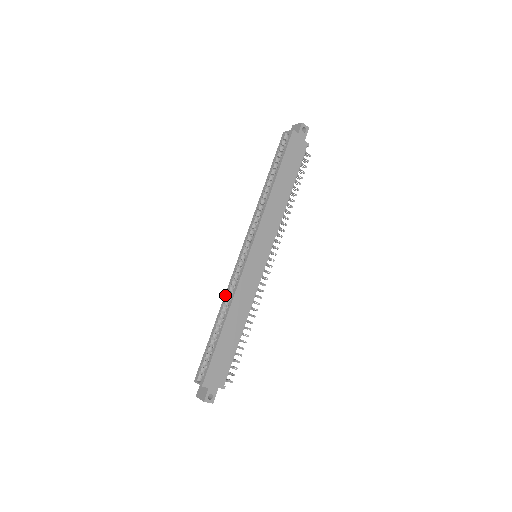
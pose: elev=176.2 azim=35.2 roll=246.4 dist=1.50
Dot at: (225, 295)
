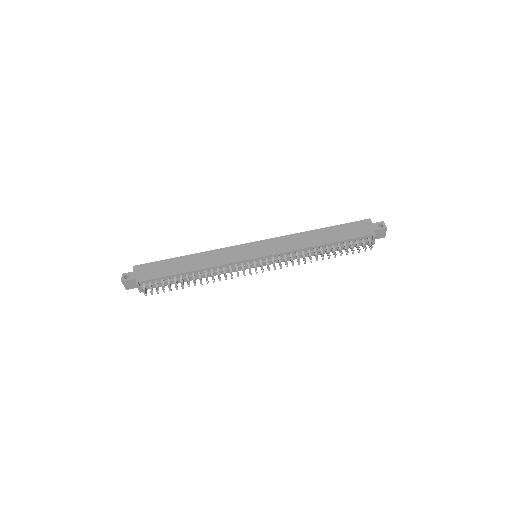
Dot at: occluded
